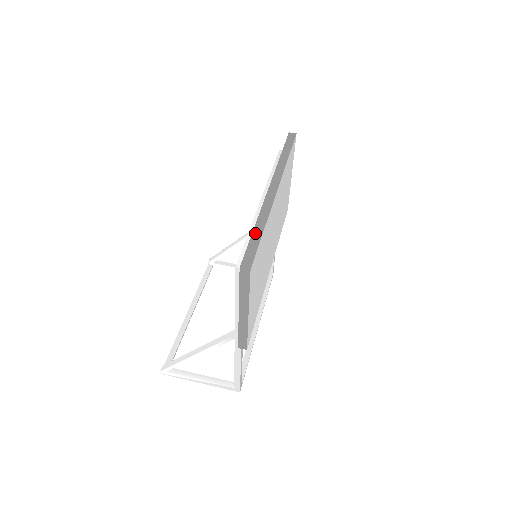
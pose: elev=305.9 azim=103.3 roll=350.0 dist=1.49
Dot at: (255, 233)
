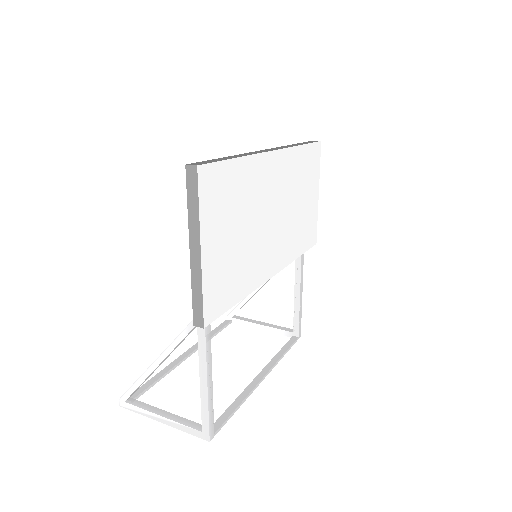
Dot at: (225, 157)
